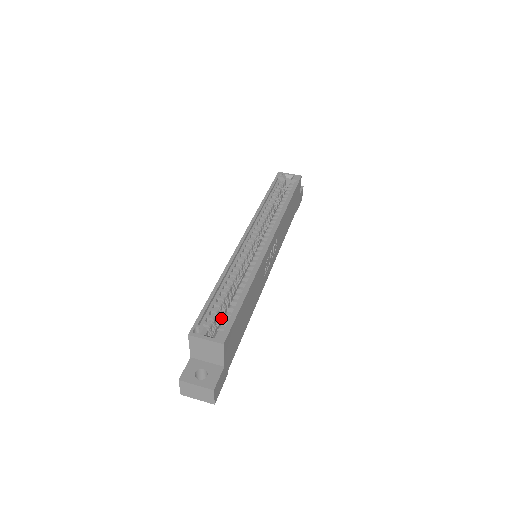
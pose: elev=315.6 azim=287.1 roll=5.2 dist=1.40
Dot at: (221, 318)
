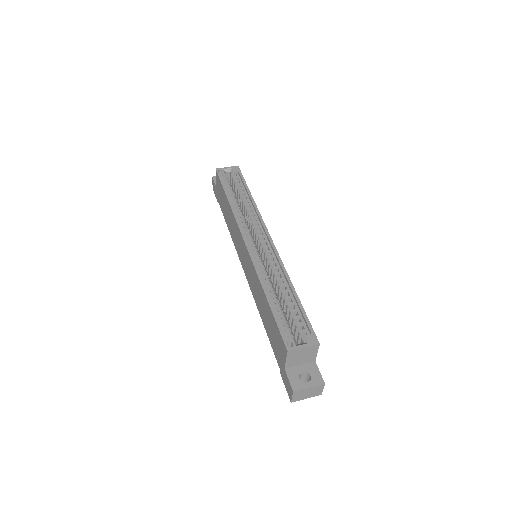
Dot at: occluded
